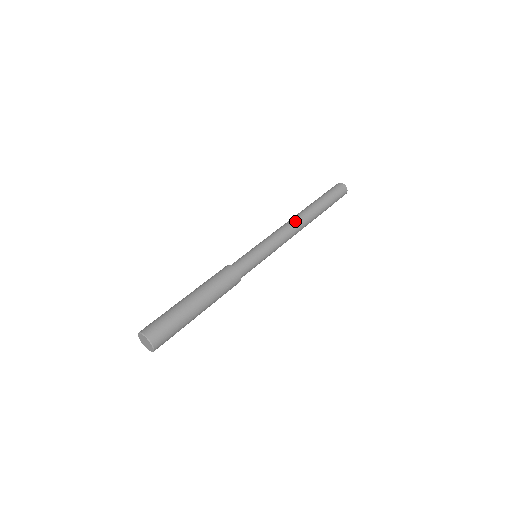
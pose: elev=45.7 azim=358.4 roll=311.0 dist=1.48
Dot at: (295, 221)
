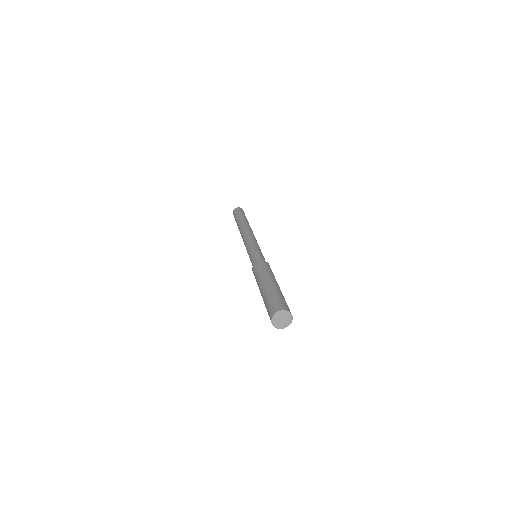
Dot at: (248, 230)
